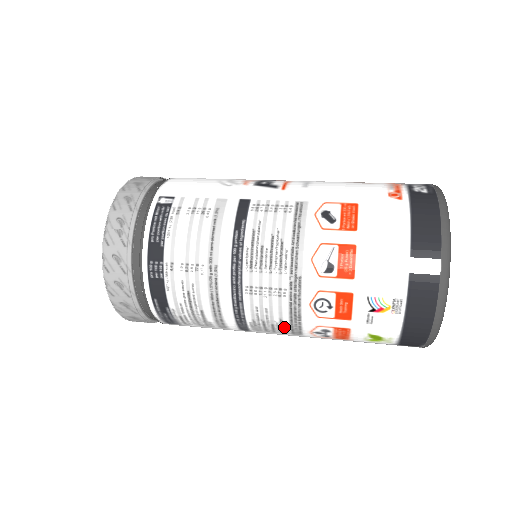
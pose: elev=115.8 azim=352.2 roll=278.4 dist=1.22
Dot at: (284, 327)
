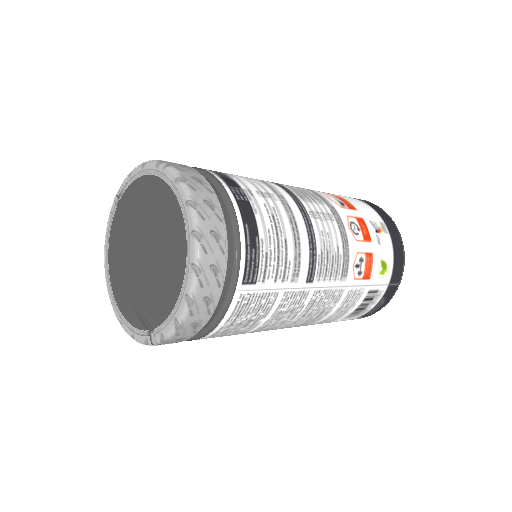
Dot at: (339, 260)
